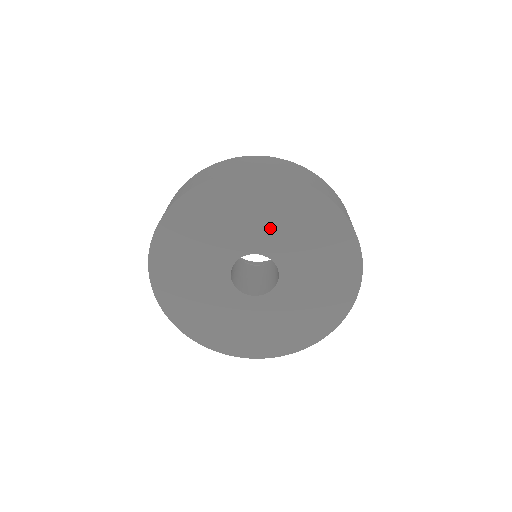
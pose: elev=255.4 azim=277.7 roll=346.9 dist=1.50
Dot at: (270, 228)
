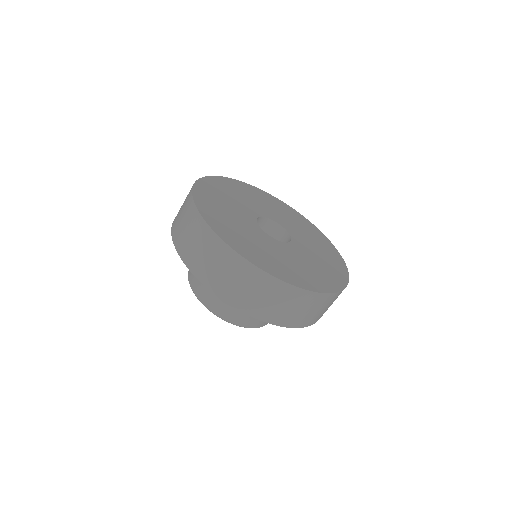
Dot at: (308, 241)
